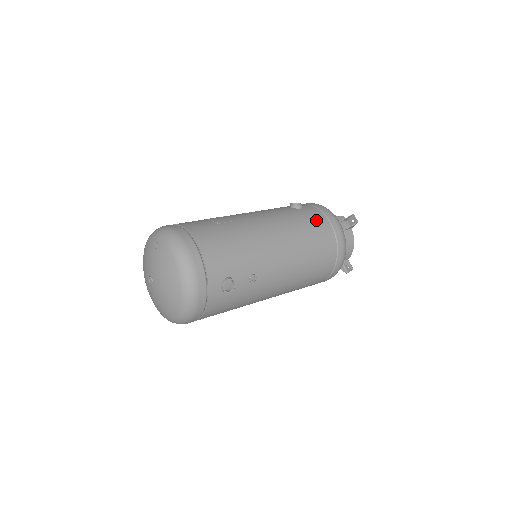
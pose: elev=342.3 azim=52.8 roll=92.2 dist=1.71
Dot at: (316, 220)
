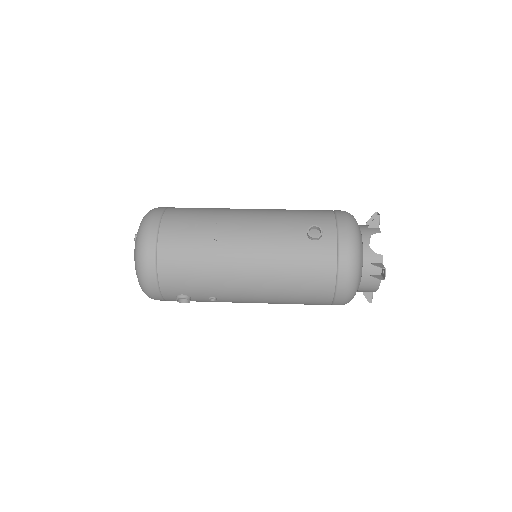
Dot at: (318, 266)
